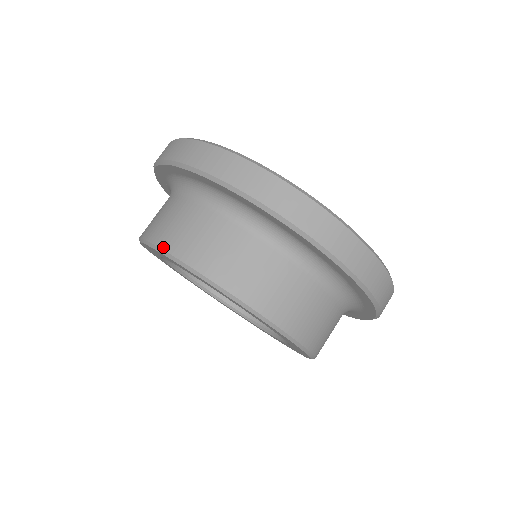
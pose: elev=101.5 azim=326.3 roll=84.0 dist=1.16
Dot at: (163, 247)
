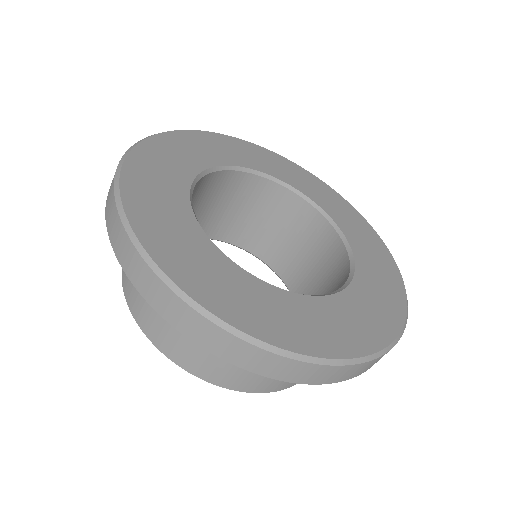
Dot at: (170, 358)
